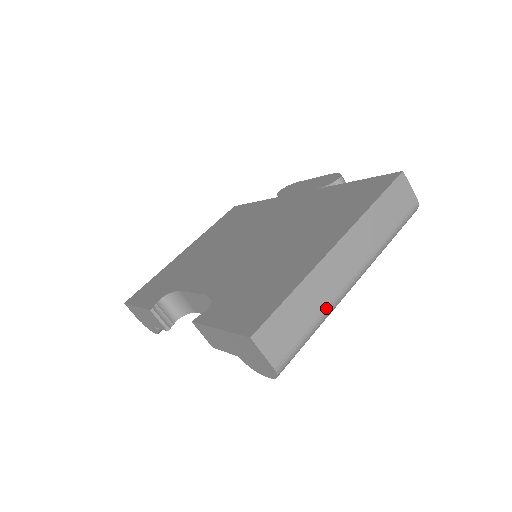
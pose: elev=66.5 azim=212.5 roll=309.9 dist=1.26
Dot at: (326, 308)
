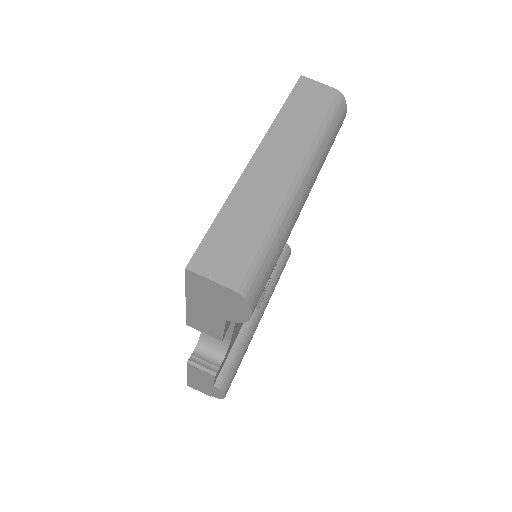
Dot at: (271, 213)
